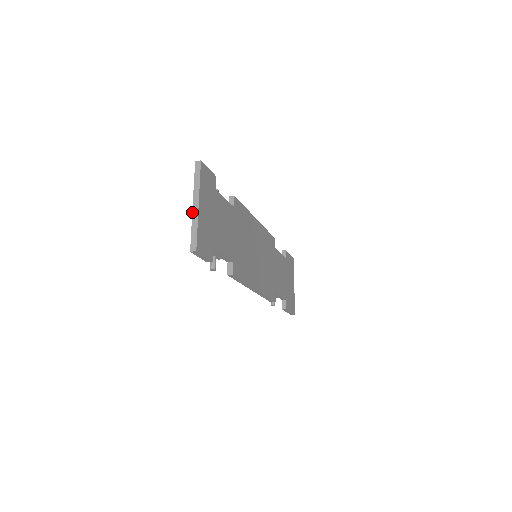
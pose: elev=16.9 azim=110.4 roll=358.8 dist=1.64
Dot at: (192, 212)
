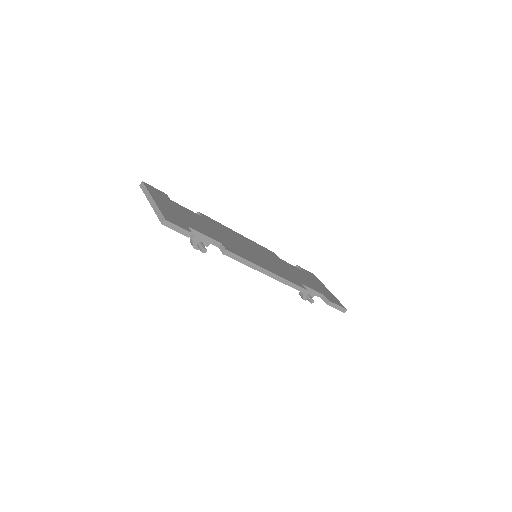
Dot at: occluded
